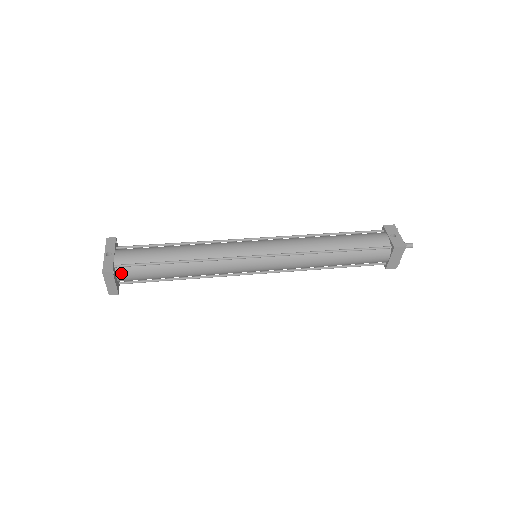
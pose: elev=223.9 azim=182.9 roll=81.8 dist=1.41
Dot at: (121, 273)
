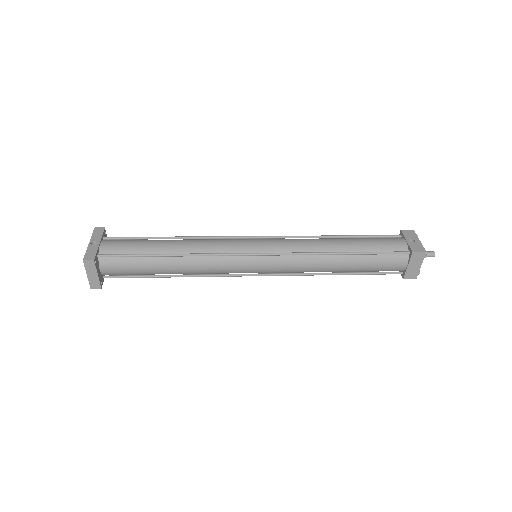
Dot at: (105, 264)
